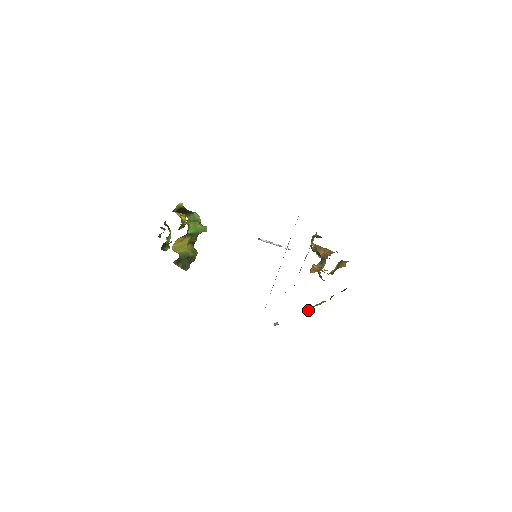
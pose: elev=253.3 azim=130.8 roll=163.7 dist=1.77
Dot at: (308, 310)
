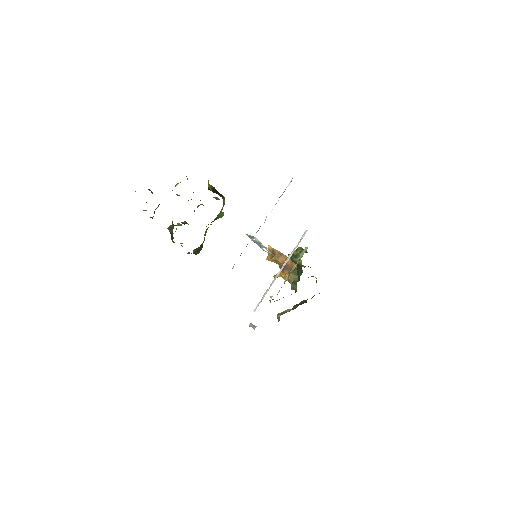
Dot at: (278, 316)
